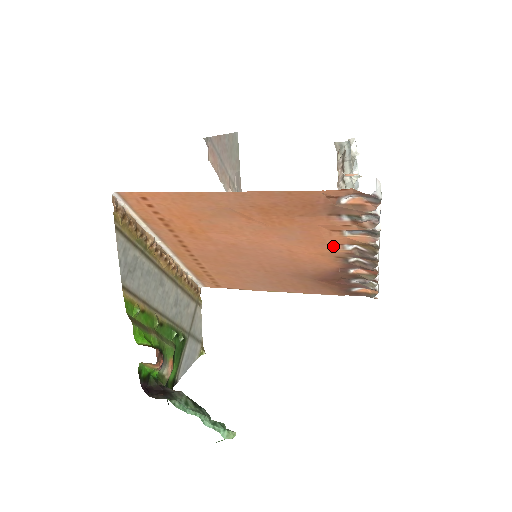
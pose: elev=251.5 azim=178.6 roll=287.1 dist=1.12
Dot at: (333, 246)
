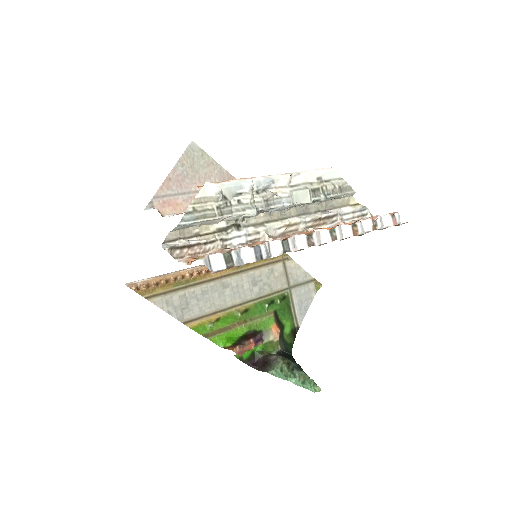
Dot at: occluded
